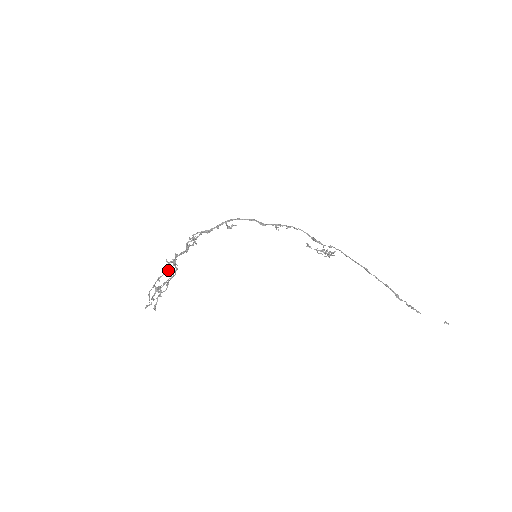
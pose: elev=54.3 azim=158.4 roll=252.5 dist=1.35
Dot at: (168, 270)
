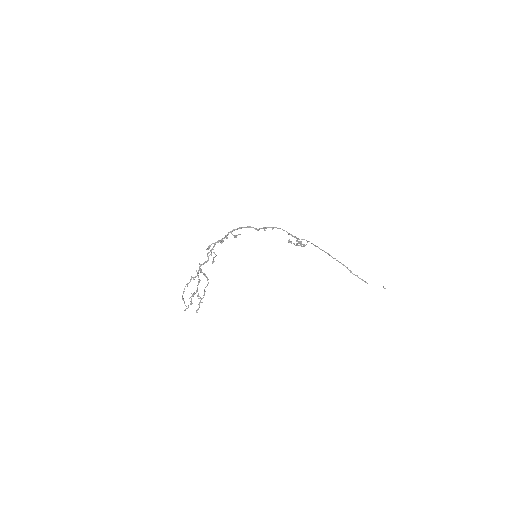
Dot at: (195, 277)
